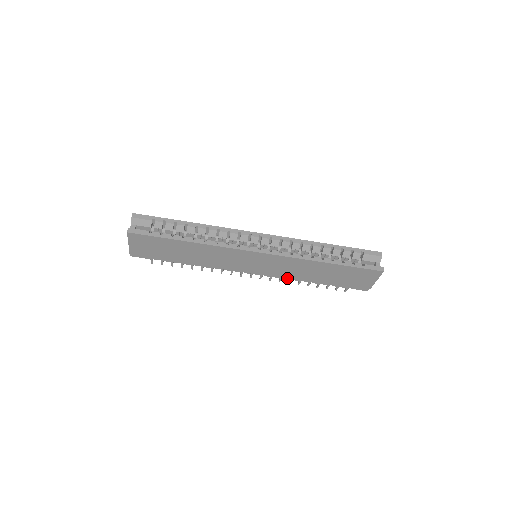
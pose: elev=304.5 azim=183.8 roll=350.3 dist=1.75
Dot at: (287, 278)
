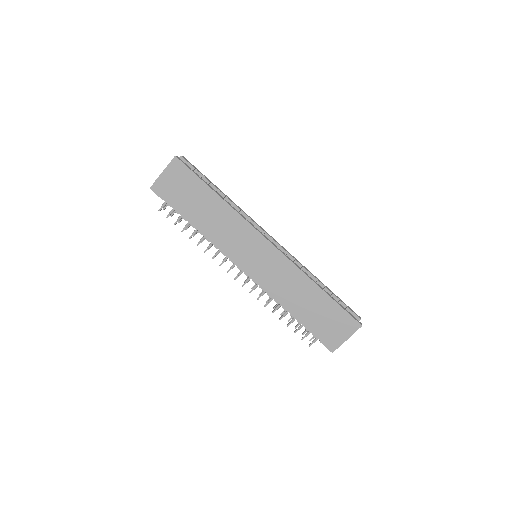
Dot at: (270, 294)
